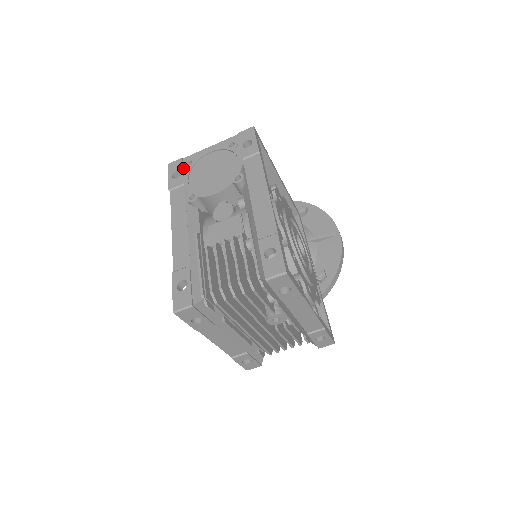
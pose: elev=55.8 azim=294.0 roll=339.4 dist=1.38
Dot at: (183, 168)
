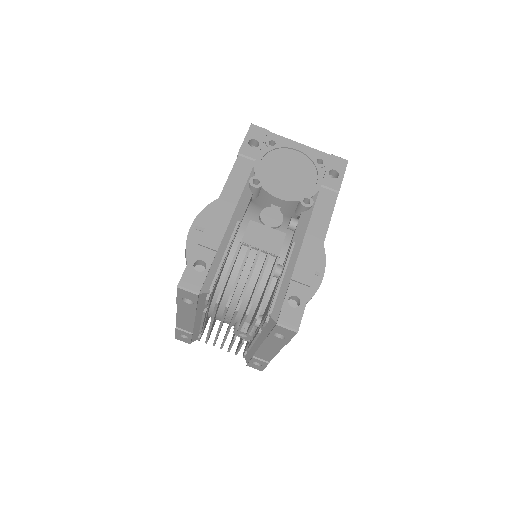
Dot at: (263, 142)
